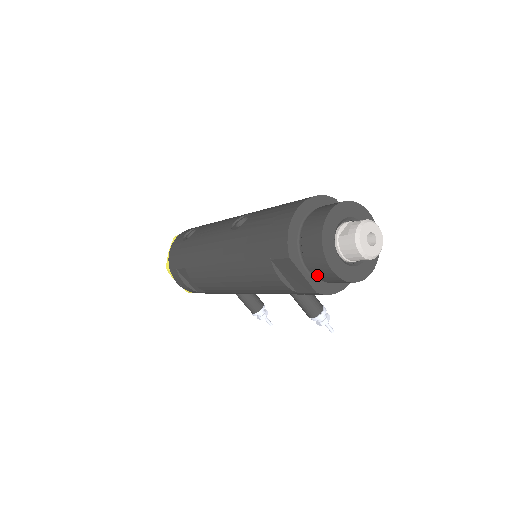
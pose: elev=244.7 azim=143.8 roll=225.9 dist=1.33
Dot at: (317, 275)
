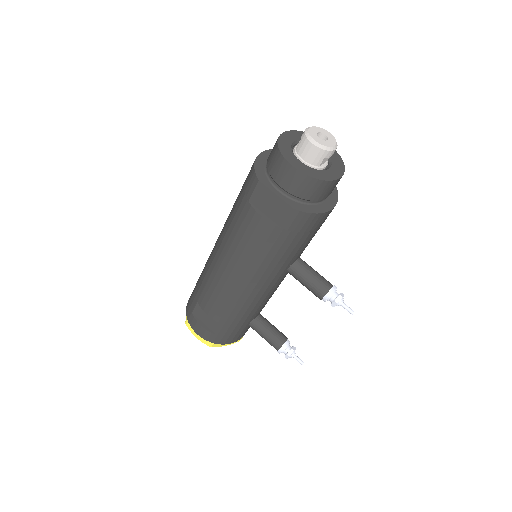
Dot at: (288, 188)
